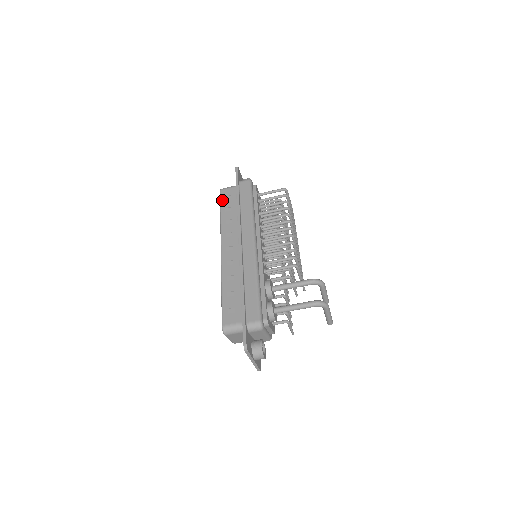
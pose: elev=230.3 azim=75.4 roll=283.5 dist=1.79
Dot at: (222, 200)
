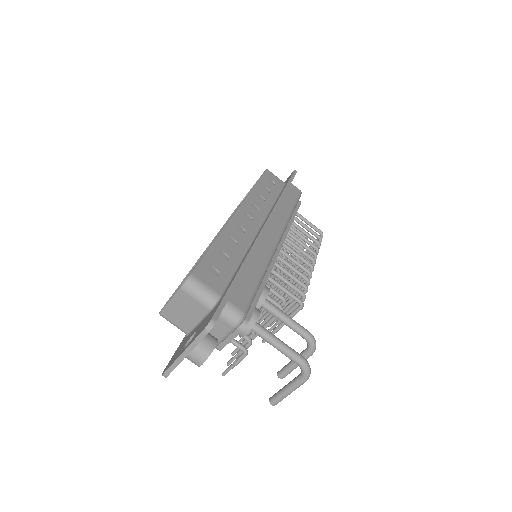
Dot at: (265, 177)
